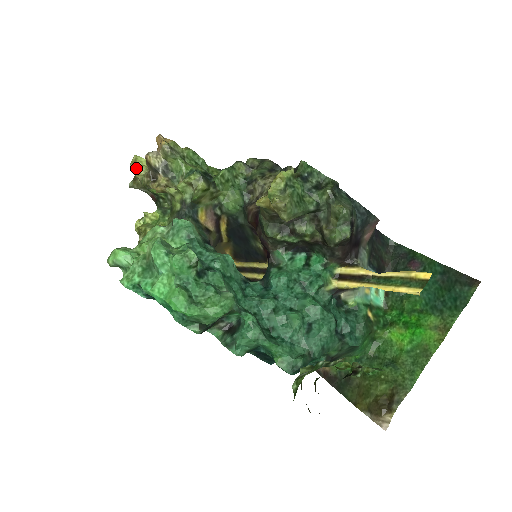
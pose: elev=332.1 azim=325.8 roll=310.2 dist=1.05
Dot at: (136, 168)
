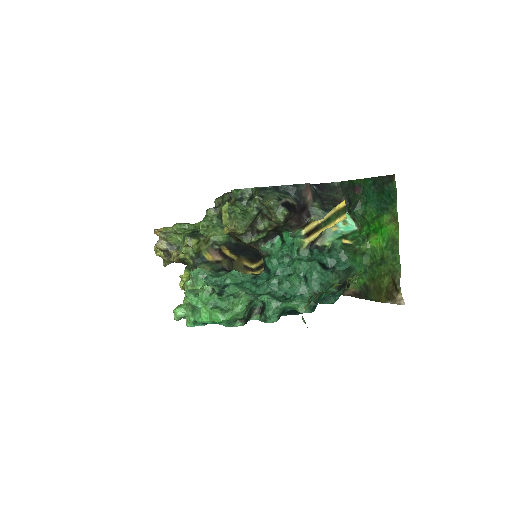
Dot at: (159, 254)
